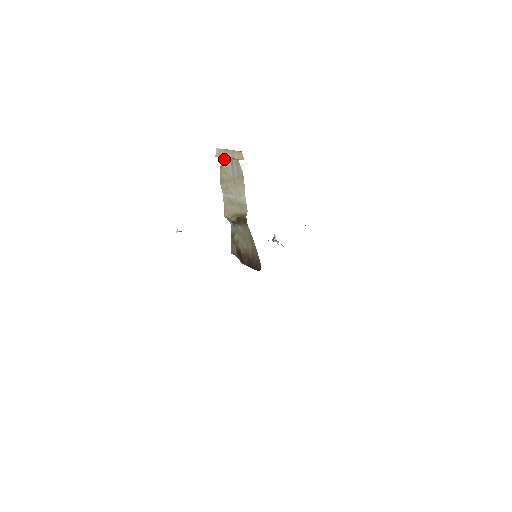
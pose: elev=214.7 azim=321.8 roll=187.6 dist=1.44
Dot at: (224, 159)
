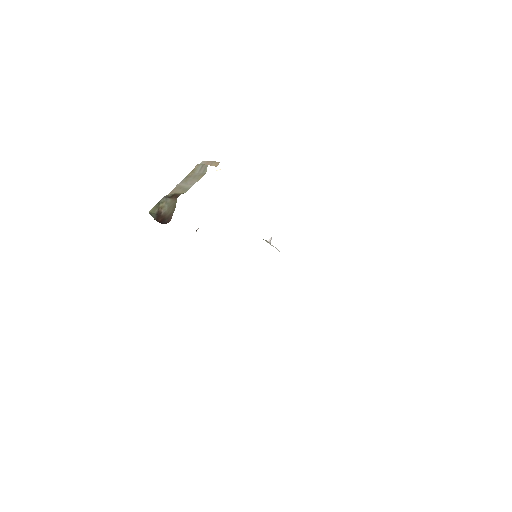
Dot at: (198, 165)
